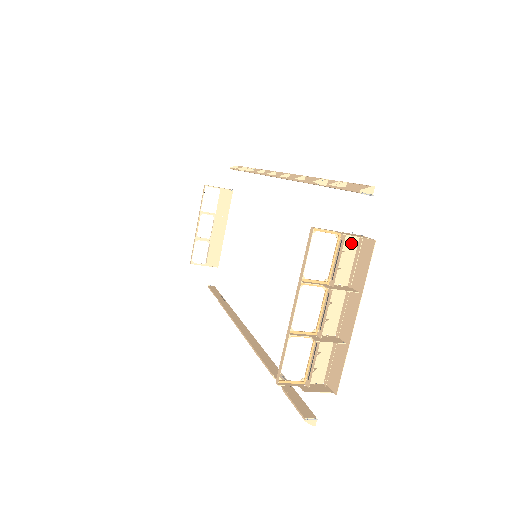
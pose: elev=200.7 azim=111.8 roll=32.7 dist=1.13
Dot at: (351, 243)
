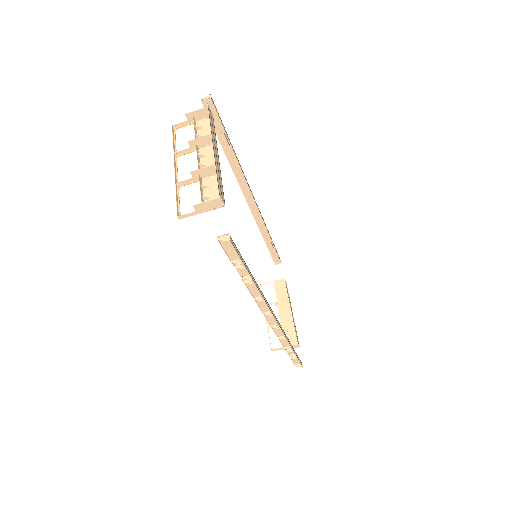
Dot at: (206, 123)
